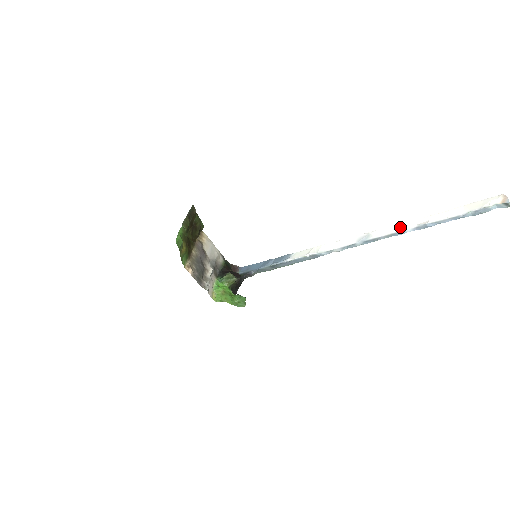
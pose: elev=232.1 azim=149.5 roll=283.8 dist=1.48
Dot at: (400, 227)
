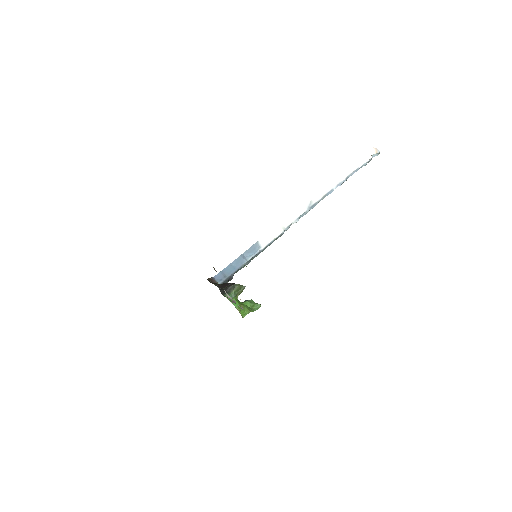
Dot at: (329, 187)
